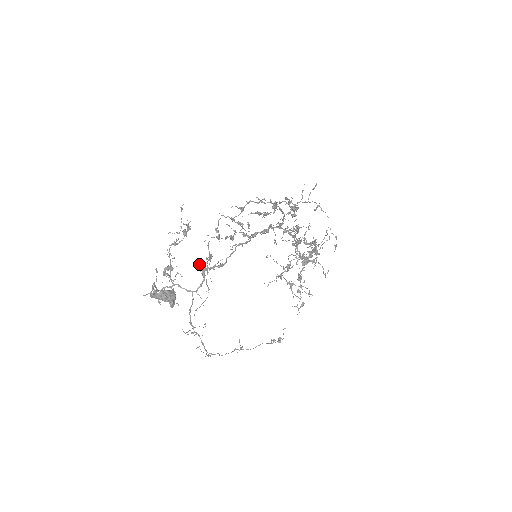
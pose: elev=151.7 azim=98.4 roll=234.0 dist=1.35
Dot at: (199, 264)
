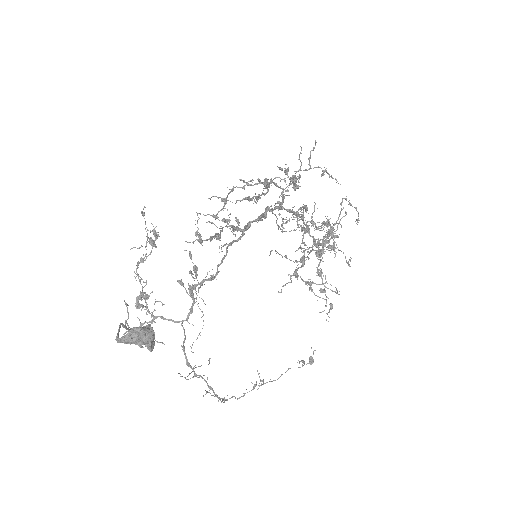
Dot at: (182, 282)
